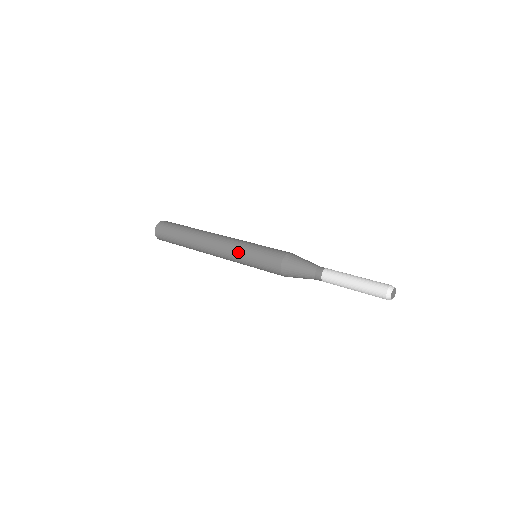
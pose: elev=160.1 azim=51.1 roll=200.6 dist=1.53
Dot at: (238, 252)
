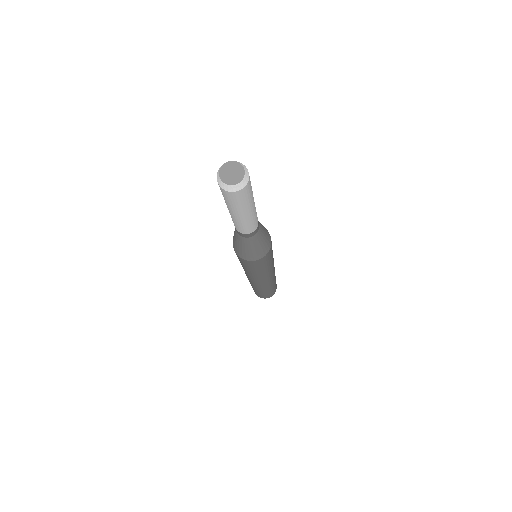
Dot at: occluded
